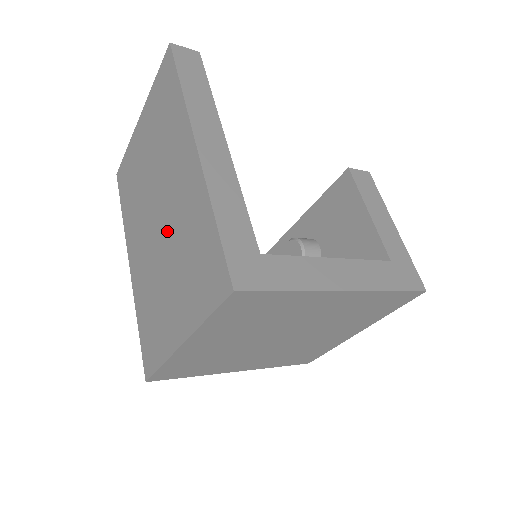
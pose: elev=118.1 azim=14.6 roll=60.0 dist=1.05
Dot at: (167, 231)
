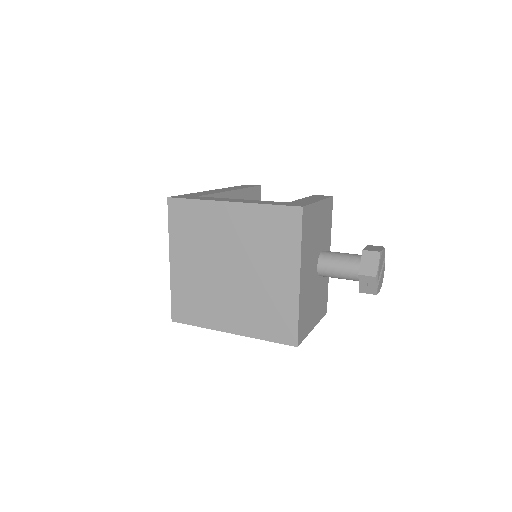
Dot at: occluded
